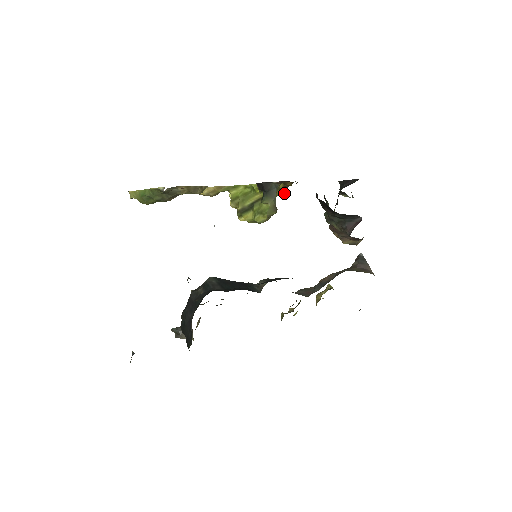
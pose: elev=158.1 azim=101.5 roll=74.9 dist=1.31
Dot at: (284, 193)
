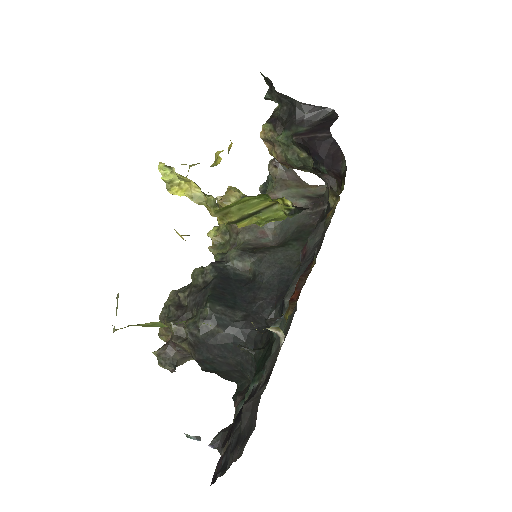
Dot at: occluded
